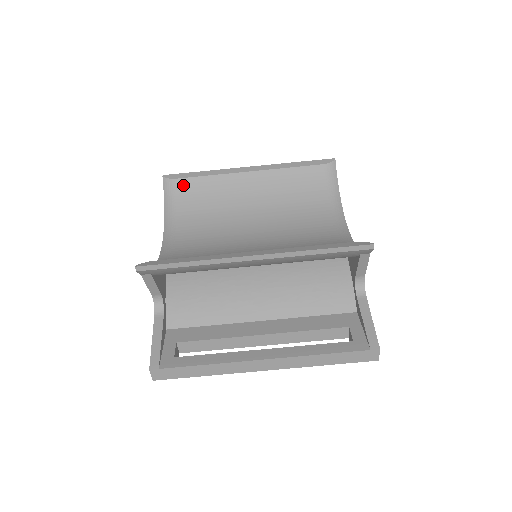
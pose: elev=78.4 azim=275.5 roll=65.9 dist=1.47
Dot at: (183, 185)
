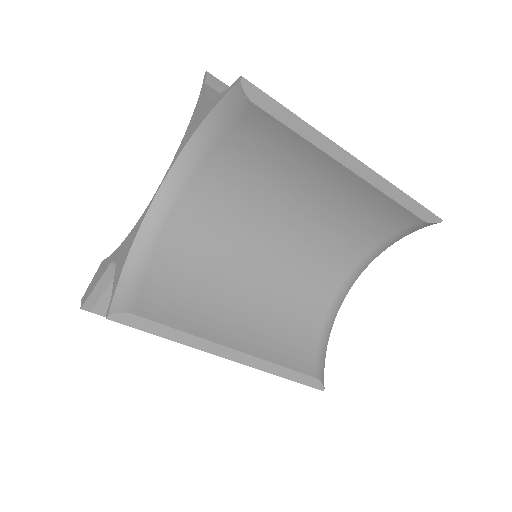
Dot at: (257, 118)
